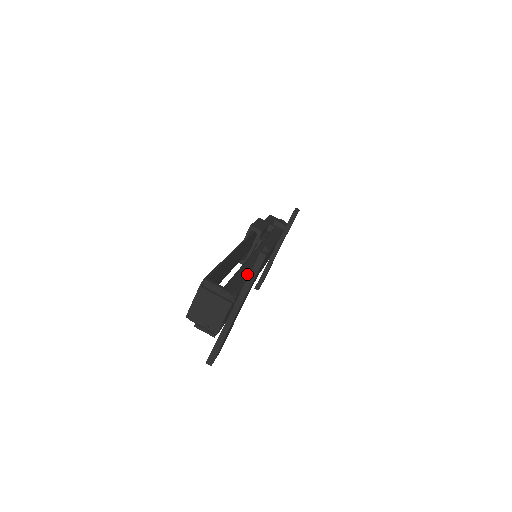
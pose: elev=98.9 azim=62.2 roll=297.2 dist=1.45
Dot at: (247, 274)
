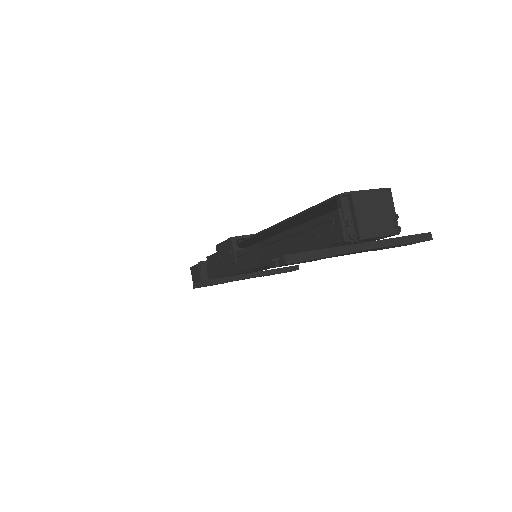
Dot at: occluded
